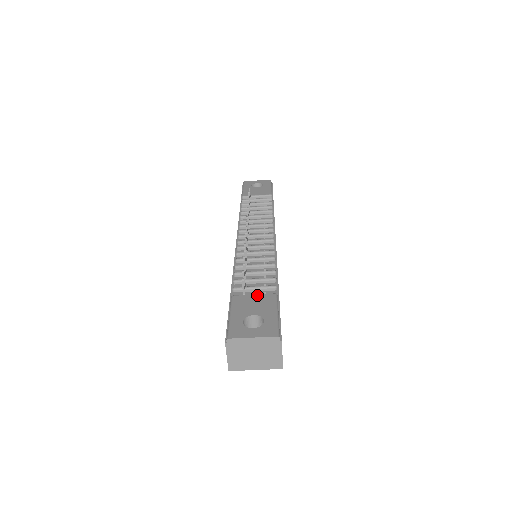
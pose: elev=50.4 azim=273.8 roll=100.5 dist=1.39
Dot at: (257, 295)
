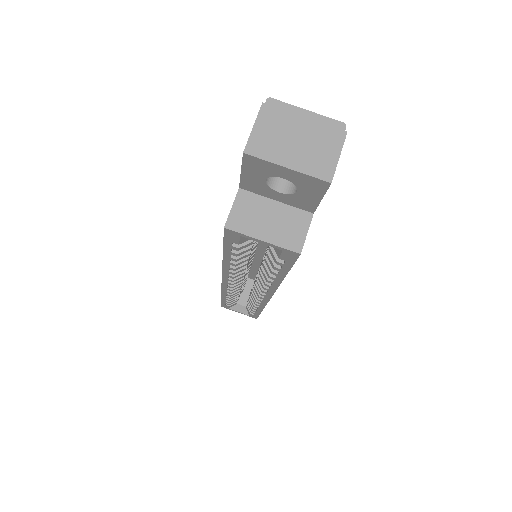
Dot at: occluded
